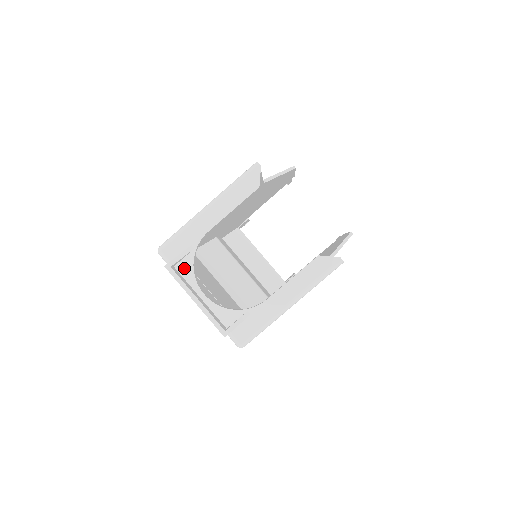
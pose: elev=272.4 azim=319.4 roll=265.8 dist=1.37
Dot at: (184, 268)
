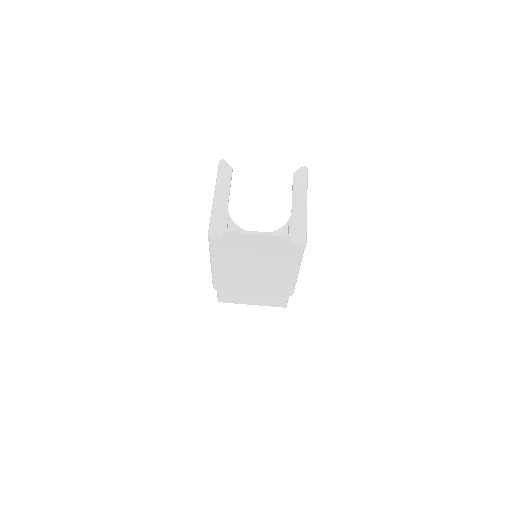
Dot at: occluded
